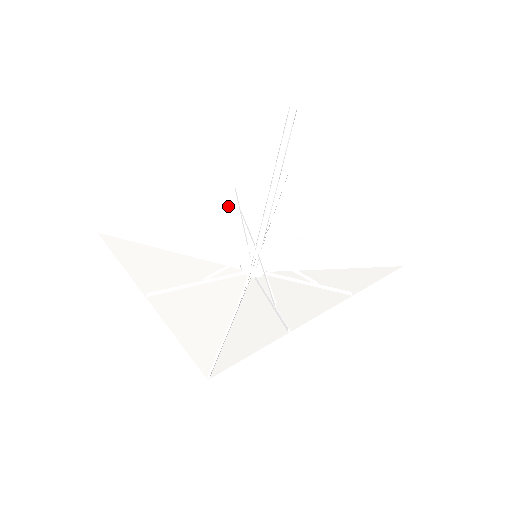
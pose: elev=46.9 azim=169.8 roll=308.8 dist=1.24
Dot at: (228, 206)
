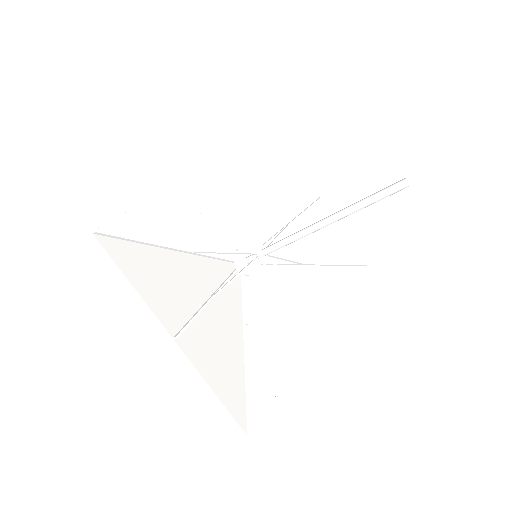
Dot at: (222, 177)
